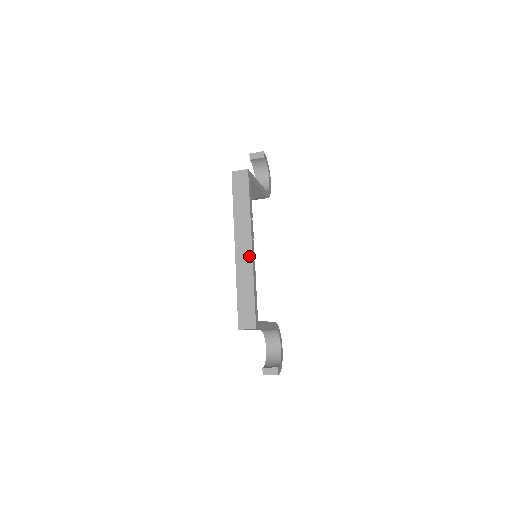
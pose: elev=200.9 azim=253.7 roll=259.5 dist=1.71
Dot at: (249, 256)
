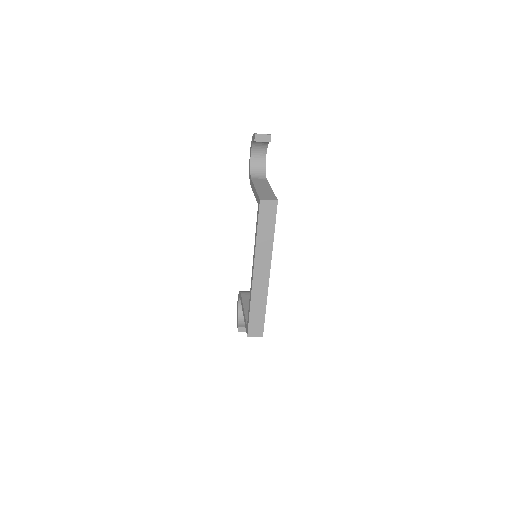
Dot at: (266, 282)
